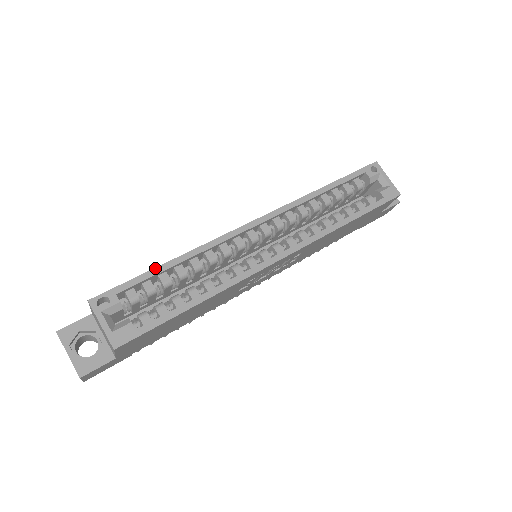
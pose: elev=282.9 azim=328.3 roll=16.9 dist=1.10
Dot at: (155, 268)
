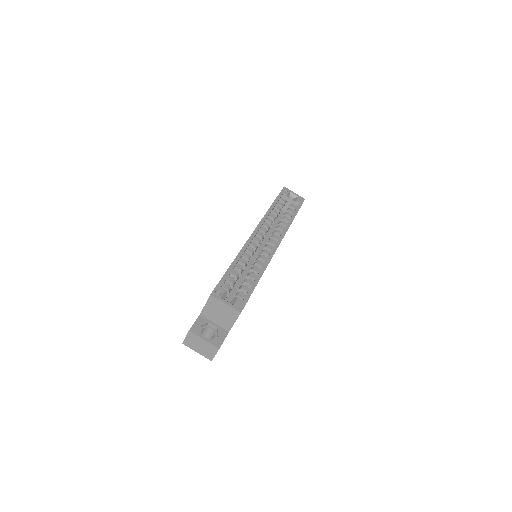
Dot at: (228, 268)
